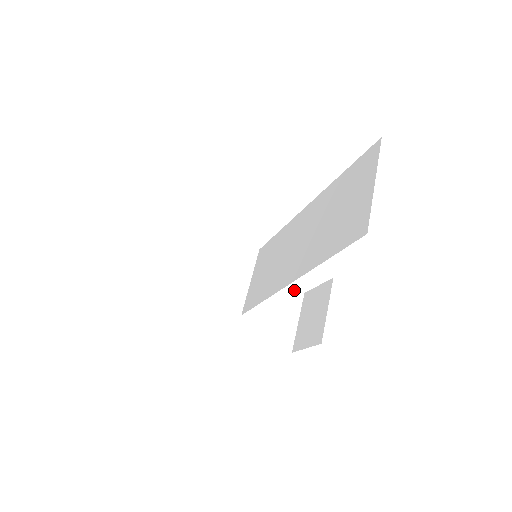
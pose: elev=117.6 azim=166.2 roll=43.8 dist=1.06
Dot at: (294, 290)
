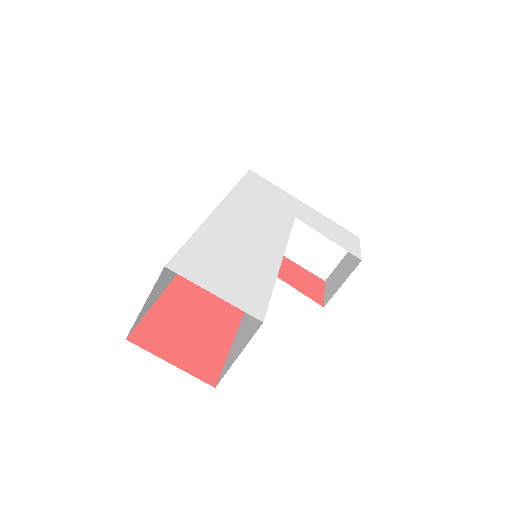
Dot at: (349, 232)
